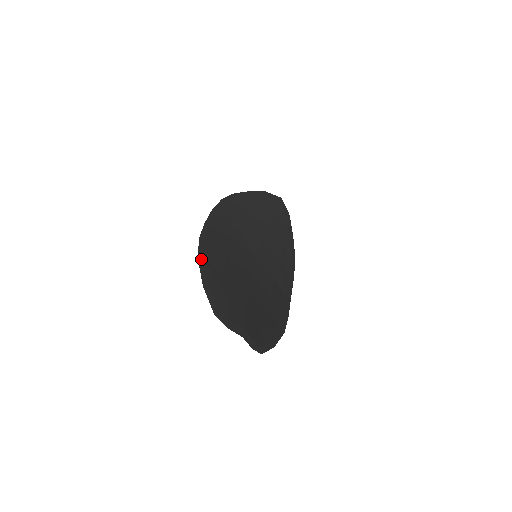
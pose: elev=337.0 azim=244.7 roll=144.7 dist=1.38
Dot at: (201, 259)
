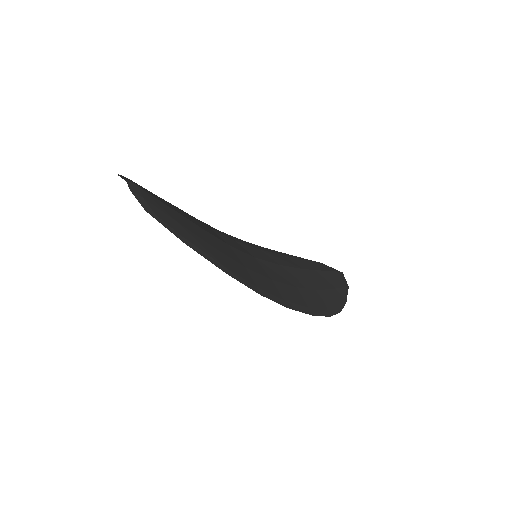
Dot at: occluded
